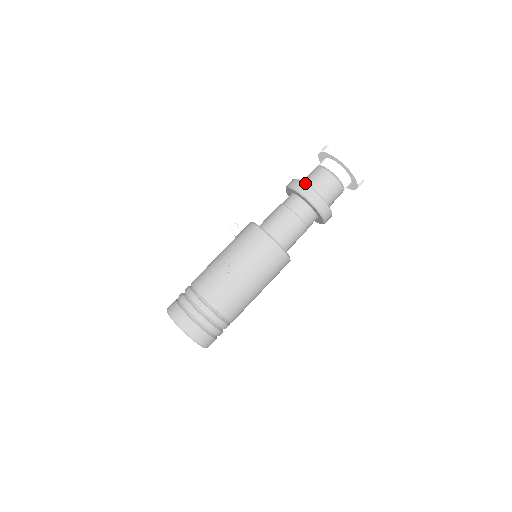
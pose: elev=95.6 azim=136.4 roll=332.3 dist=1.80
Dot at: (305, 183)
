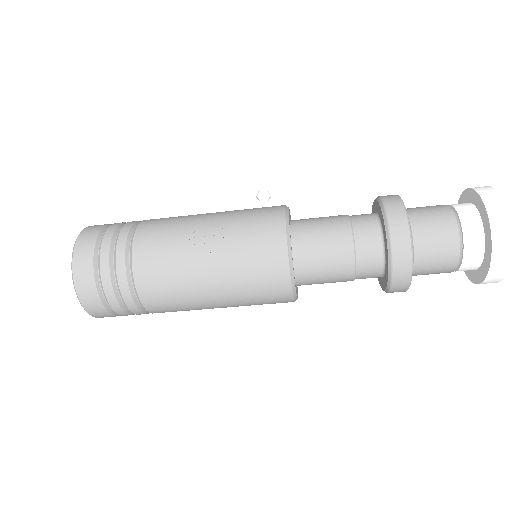
Dot at: (406, 211)
